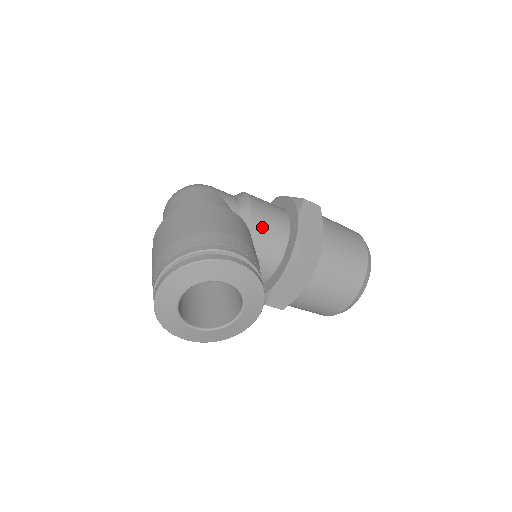
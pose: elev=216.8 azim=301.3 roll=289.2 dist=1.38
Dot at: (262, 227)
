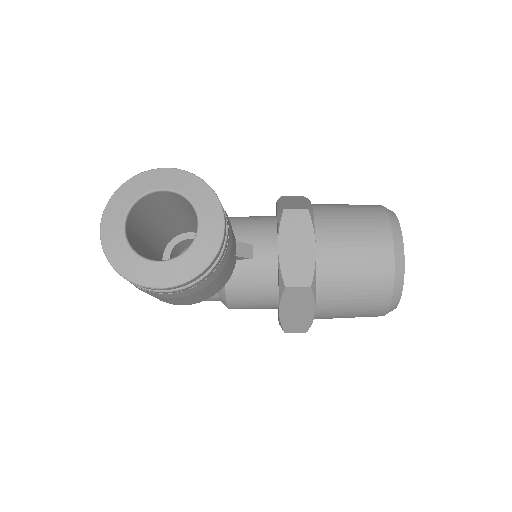
Dot at: (242, 221)
